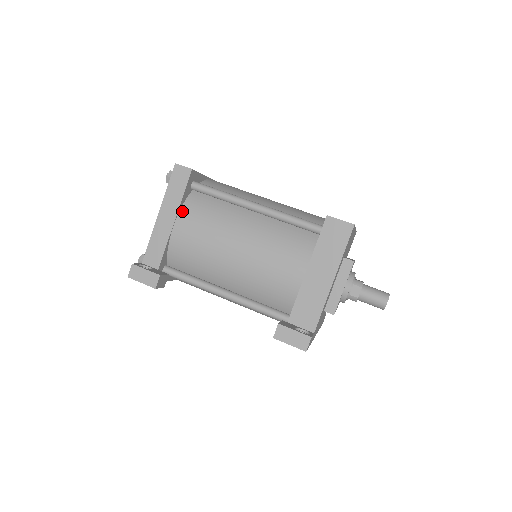
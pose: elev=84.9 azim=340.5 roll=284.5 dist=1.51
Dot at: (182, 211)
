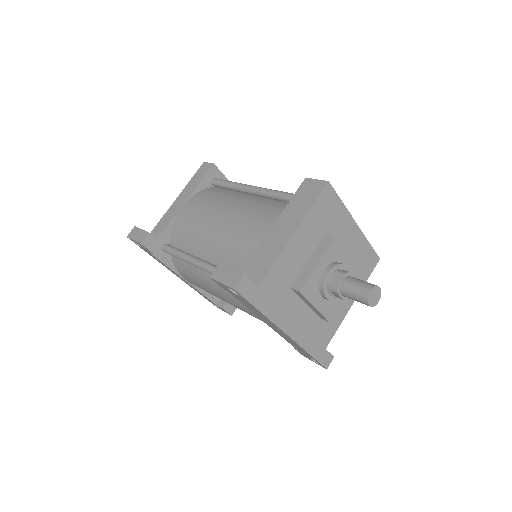
Dot at: (195, 196)
